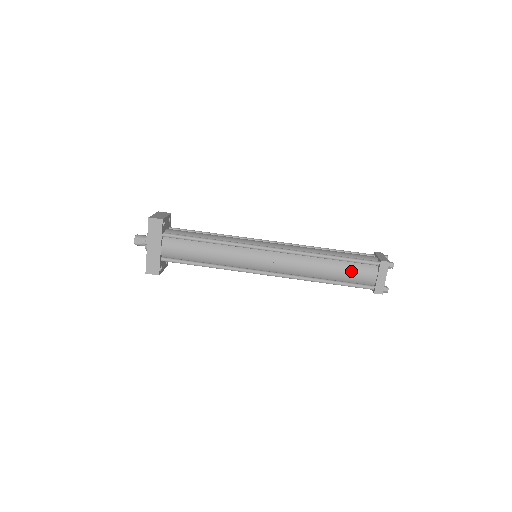
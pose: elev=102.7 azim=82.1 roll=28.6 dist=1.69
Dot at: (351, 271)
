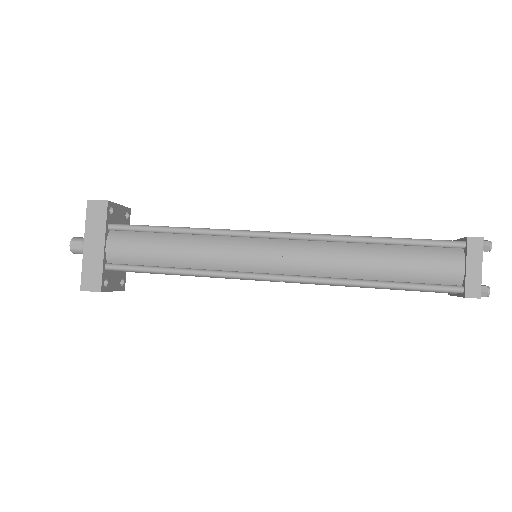
Dot at: (417, 260)
